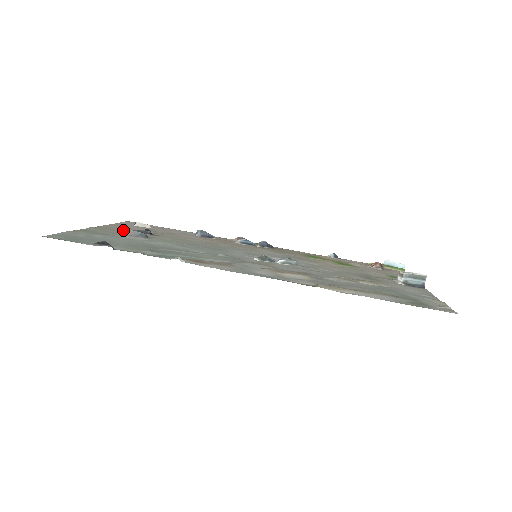
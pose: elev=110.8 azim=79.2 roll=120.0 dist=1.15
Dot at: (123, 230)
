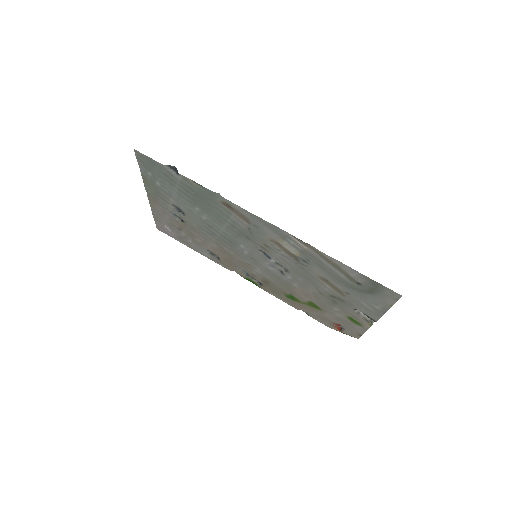
Dot at: (165, 208)
